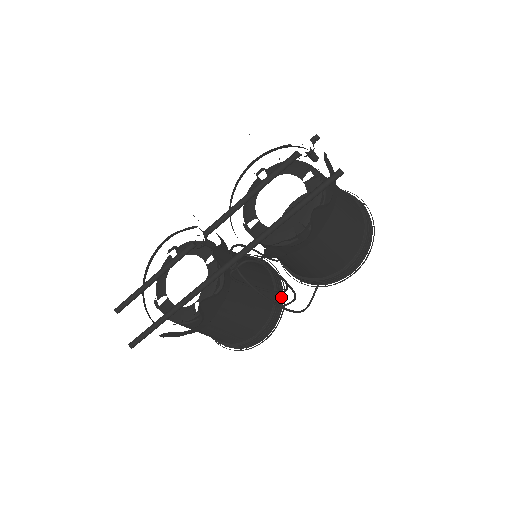
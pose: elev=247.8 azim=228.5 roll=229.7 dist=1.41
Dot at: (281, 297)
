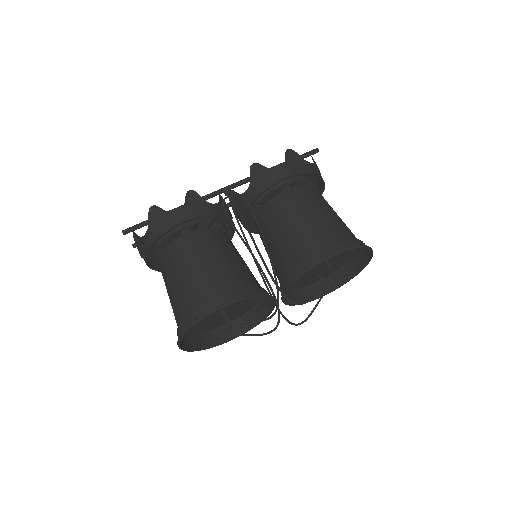
Dot at: occluded
